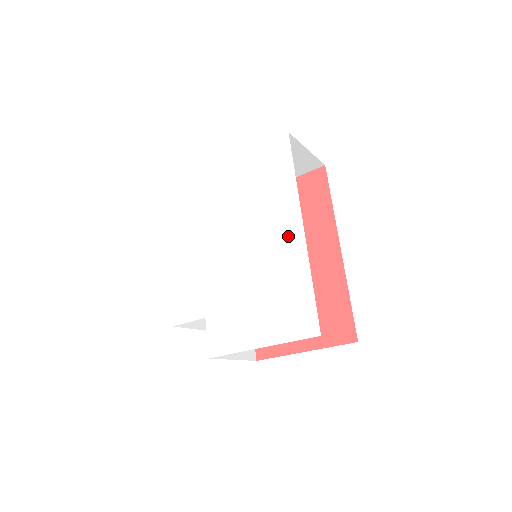
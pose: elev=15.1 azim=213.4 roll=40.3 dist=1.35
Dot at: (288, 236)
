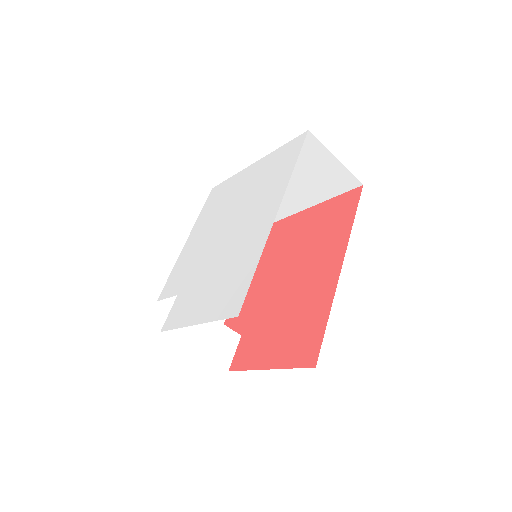
Dot at: (263, 221)
